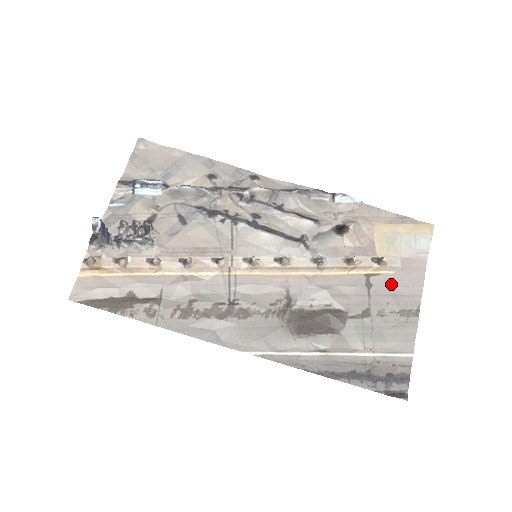
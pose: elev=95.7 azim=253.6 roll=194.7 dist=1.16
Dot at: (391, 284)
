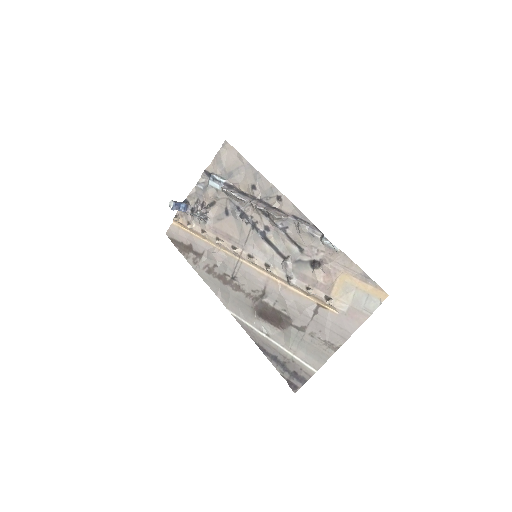
Dot at: (331, 320)
